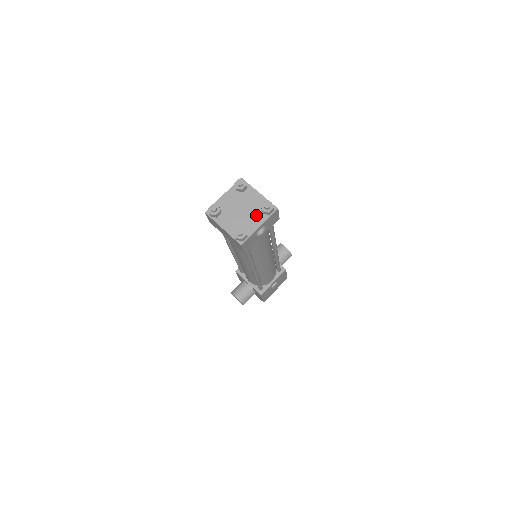
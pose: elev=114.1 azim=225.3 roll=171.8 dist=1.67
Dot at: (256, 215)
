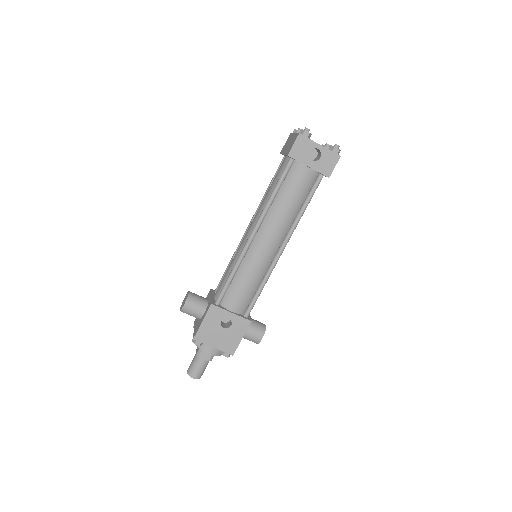
Dot at: occluded
